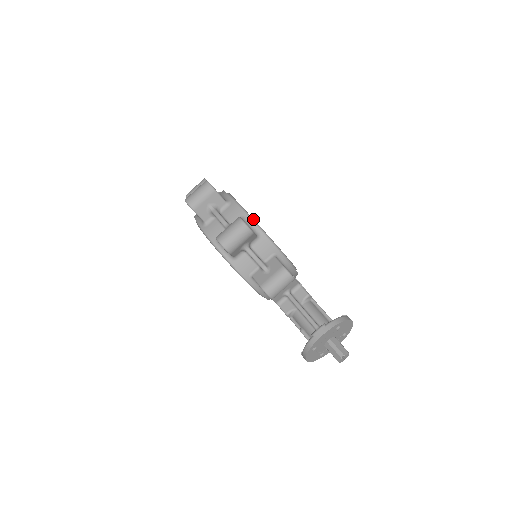
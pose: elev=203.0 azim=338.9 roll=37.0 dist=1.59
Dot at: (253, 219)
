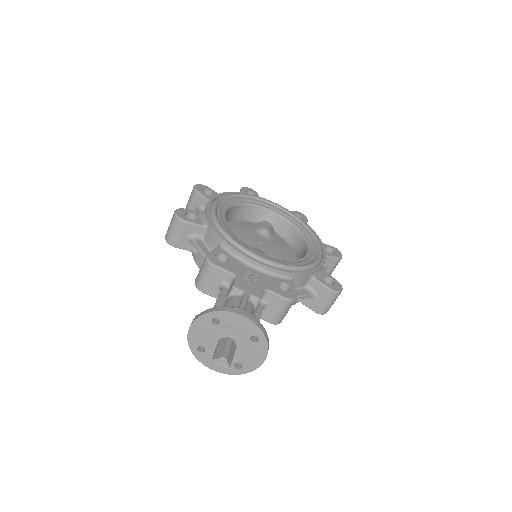
Dot at: (213, 210)
